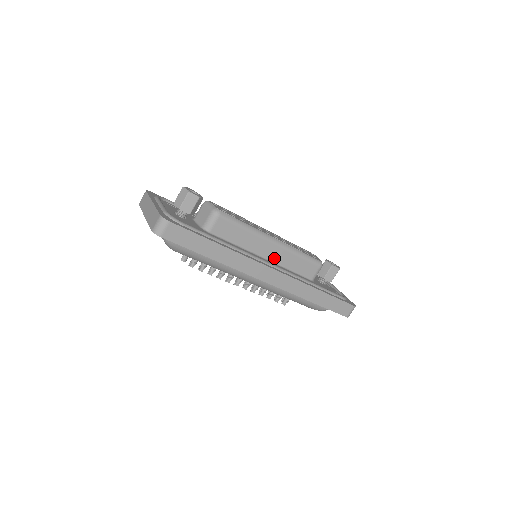
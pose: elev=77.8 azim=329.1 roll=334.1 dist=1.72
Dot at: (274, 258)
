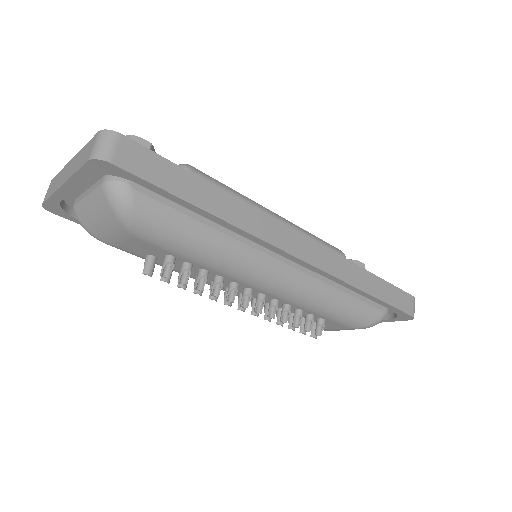
Dot at: occluded
